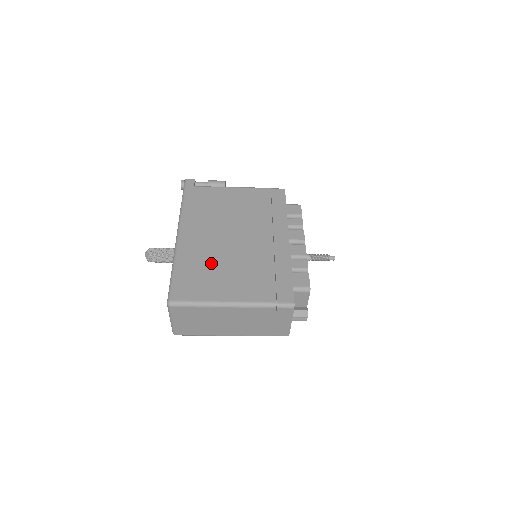
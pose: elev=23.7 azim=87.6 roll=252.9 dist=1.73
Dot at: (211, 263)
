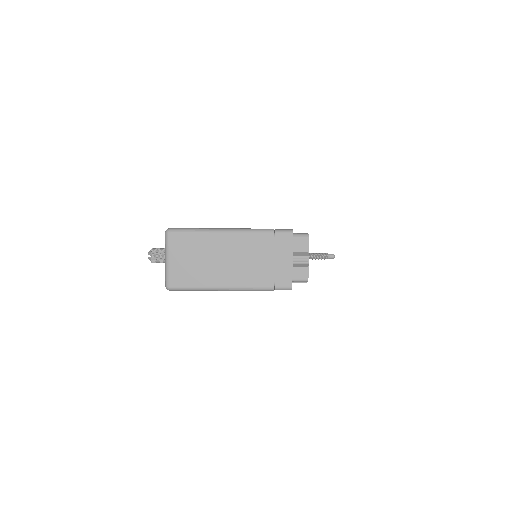
Dot at: occluded
